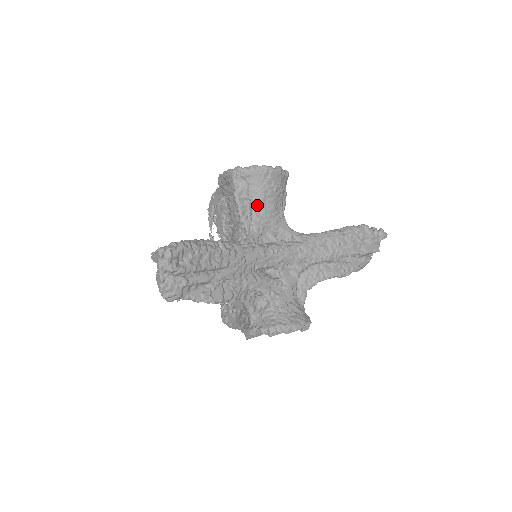
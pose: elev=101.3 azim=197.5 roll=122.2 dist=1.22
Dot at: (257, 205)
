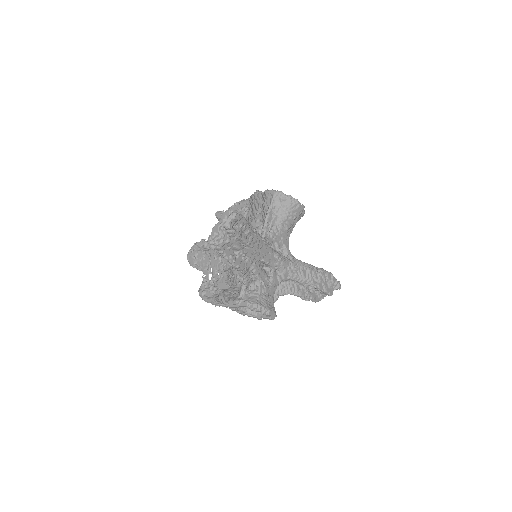
Dot at: (280, 221)
